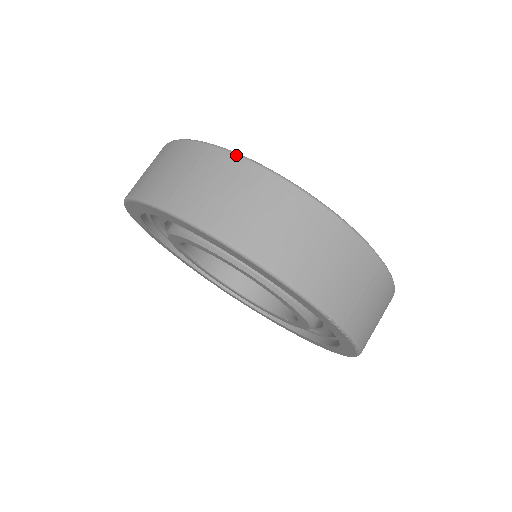
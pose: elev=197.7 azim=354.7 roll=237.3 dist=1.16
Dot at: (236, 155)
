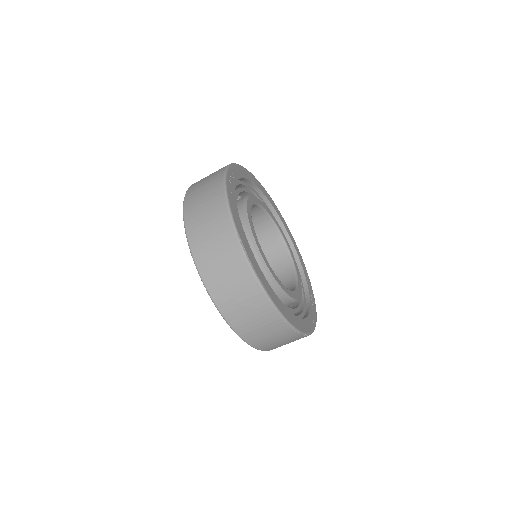
Dot at: (226, 167)
